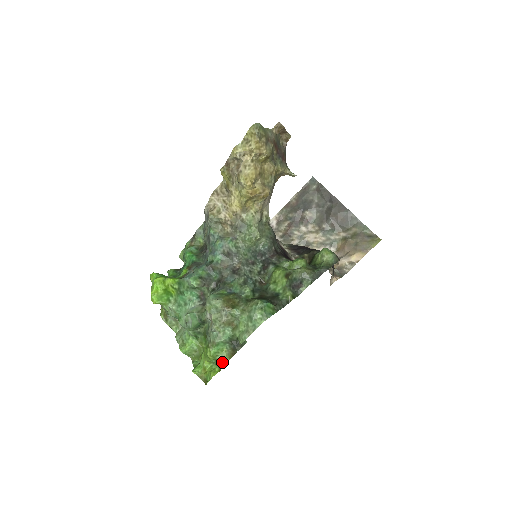
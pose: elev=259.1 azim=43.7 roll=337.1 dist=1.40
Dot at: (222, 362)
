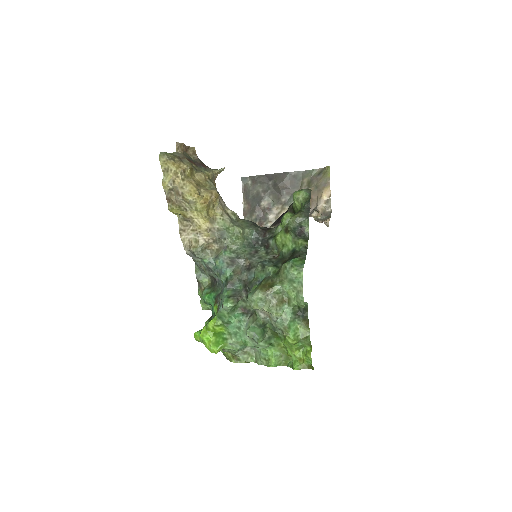
Dot at: (306, 337)
